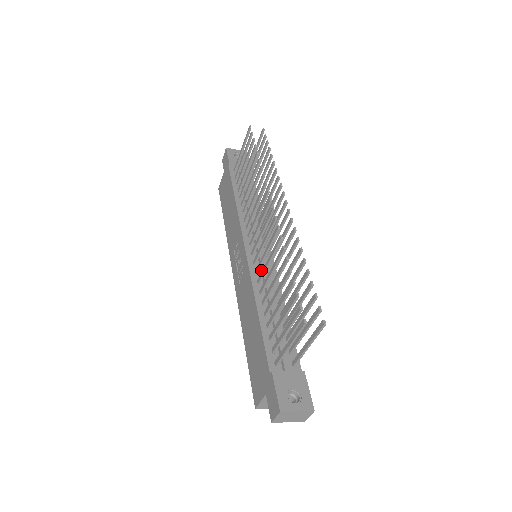
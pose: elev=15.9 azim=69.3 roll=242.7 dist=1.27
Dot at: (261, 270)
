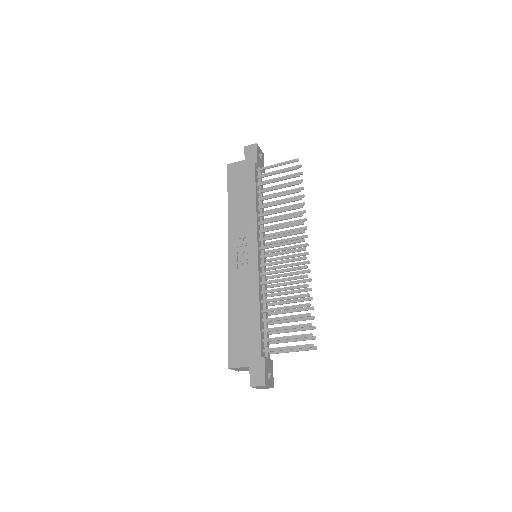
Dot at: (263, 274)
